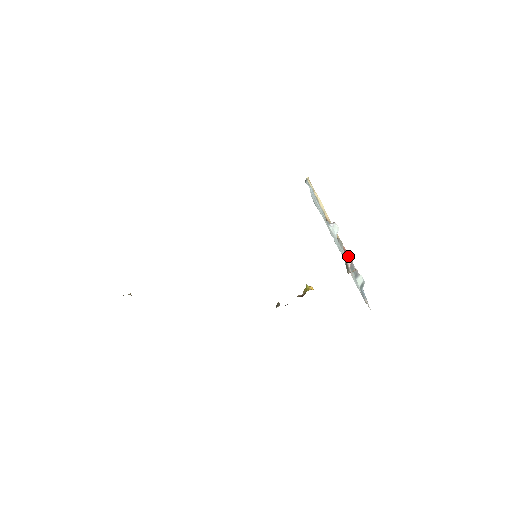
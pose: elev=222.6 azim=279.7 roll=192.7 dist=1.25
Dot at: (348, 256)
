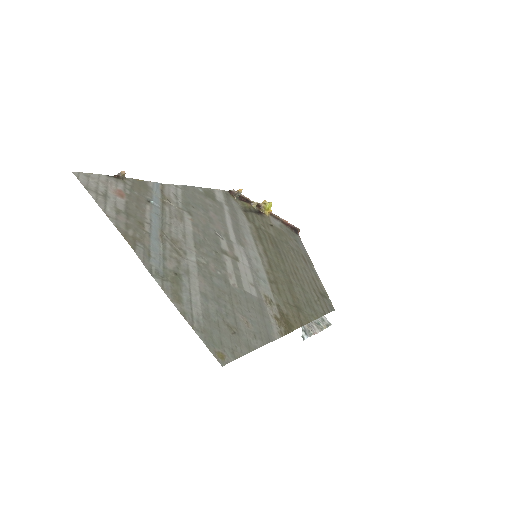
Dot at: occluded
